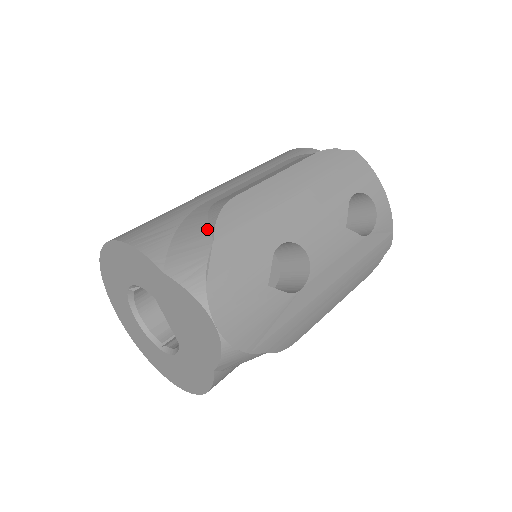
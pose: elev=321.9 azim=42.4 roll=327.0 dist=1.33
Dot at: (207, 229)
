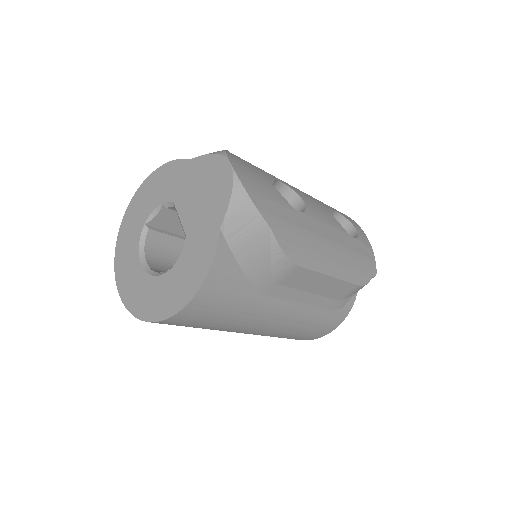
Dot at: occluded
